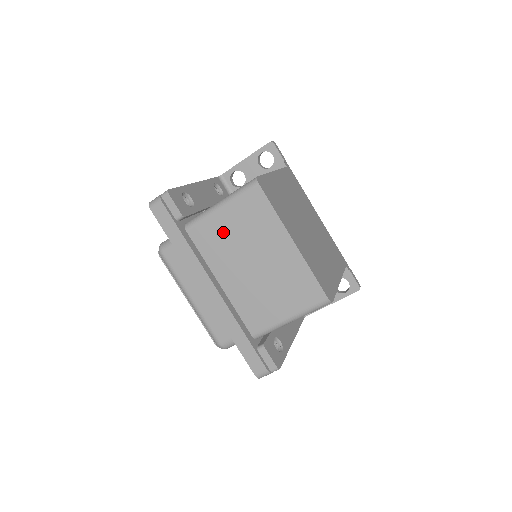
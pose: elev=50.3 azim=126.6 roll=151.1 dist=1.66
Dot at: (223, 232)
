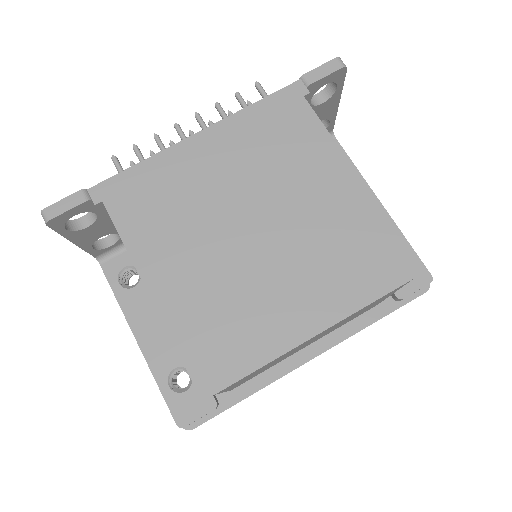
Dot at: occluded
